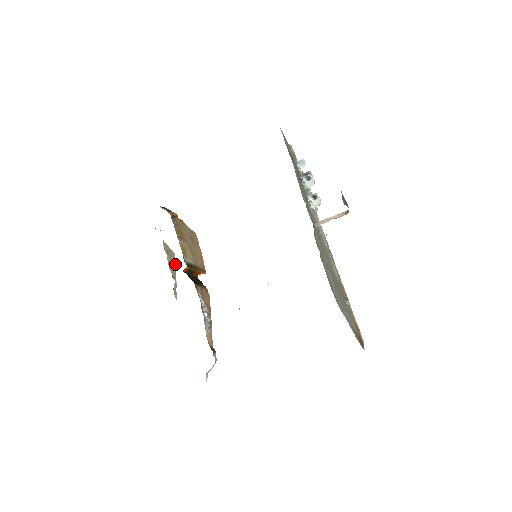
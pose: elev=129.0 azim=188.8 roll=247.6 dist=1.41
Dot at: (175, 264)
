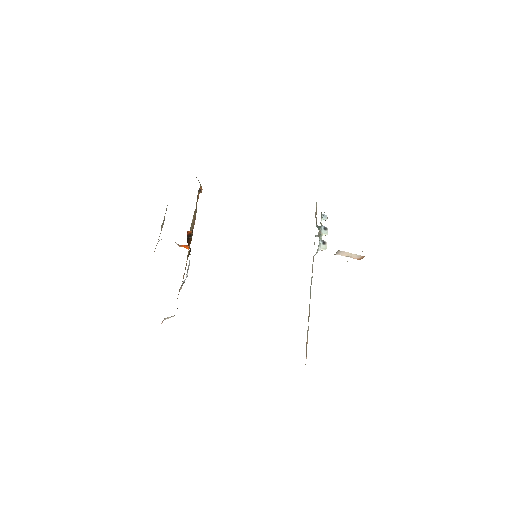
Dot at: occluded
